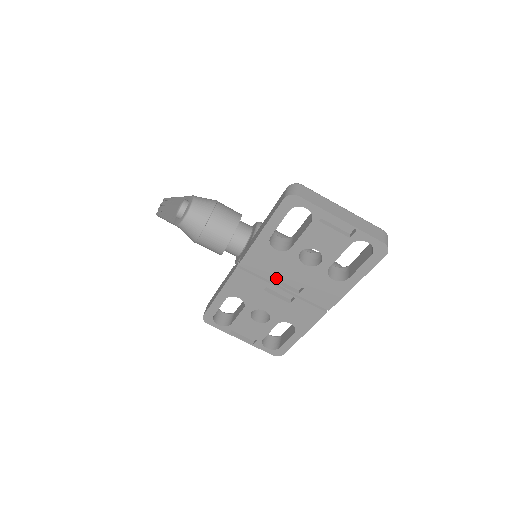
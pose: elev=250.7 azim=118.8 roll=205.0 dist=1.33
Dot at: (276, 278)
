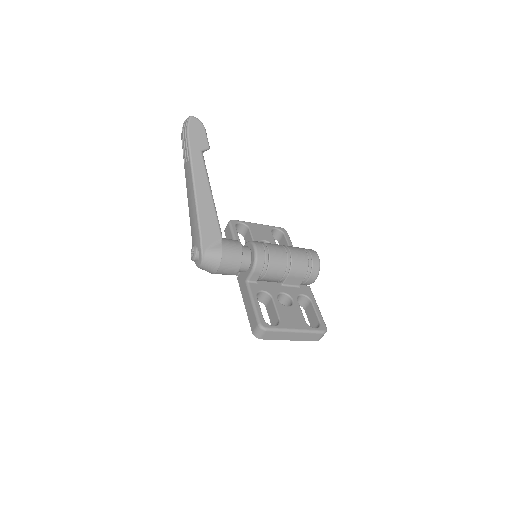
Dot at: occluded
